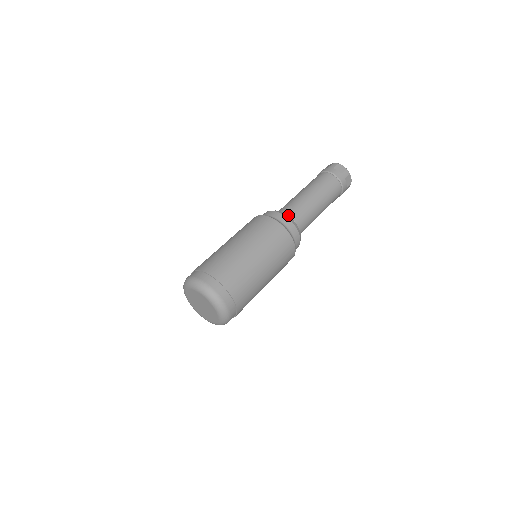
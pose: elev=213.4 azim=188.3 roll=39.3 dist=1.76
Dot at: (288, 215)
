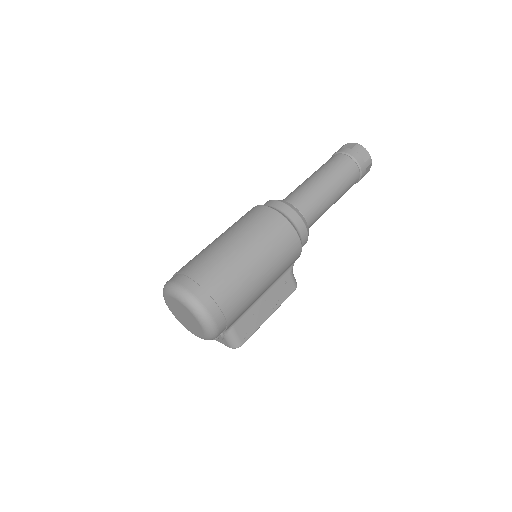
Dot at: occluded
